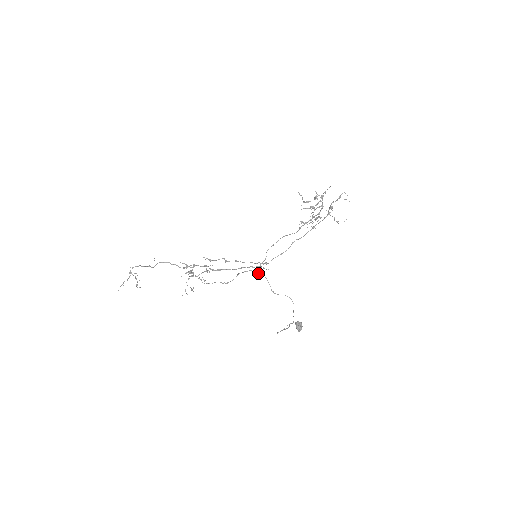
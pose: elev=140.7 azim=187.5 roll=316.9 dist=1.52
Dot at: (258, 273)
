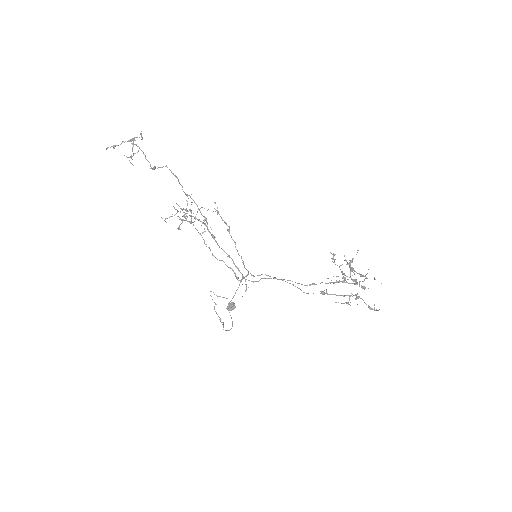
Dot at: occluded
